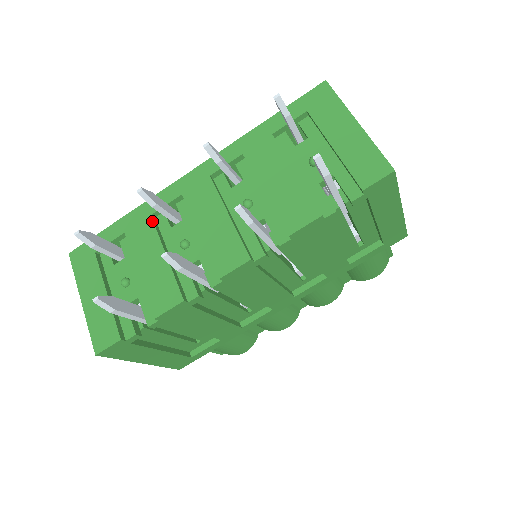
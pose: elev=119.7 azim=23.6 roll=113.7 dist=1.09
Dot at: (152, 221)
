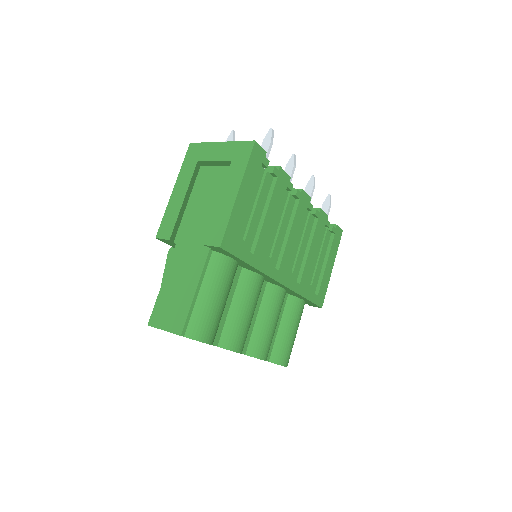
Dot at: occluded
